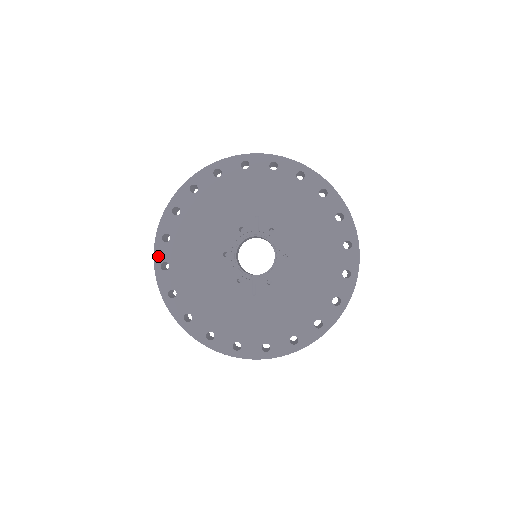
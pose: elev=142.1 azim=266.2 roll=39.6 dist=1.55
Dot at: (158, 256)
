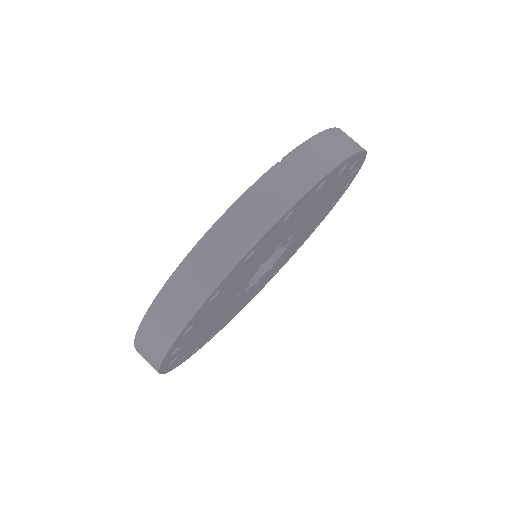
Dot at: (164, 367)
